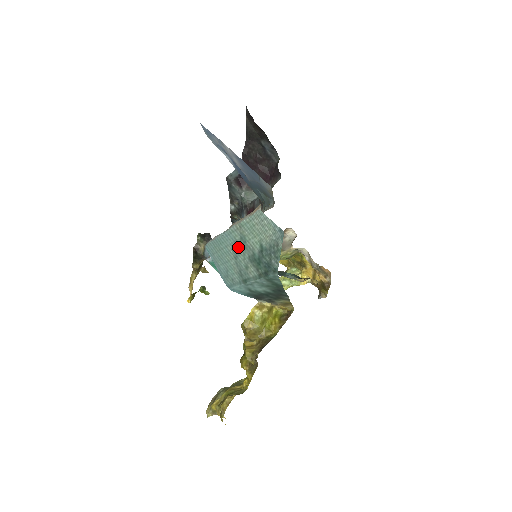
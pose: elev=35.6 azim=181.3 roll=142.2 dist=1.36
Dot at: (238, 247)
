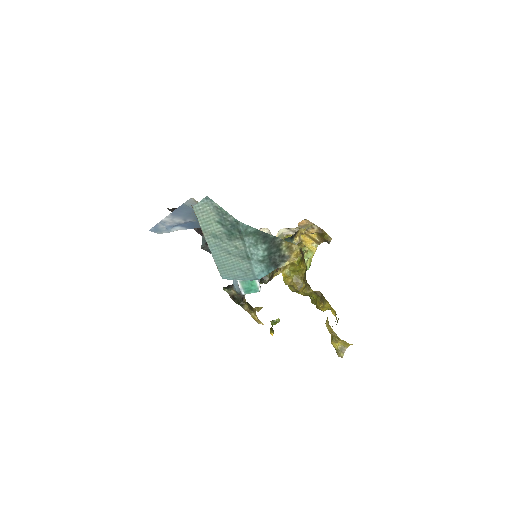
Dot at: (221, 245)
